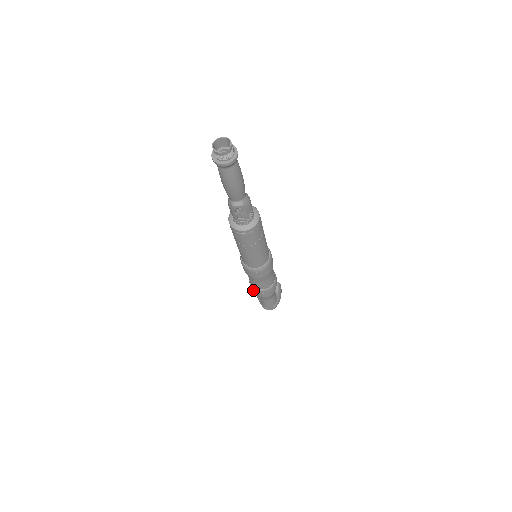
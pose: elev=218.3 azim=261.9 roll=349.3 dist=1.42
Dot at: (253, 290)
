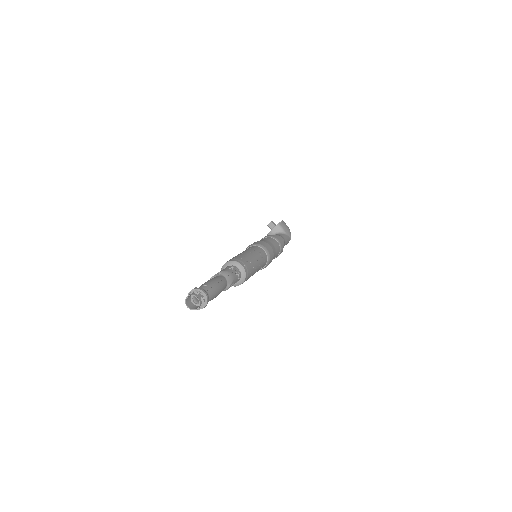
Dot at: occluded
